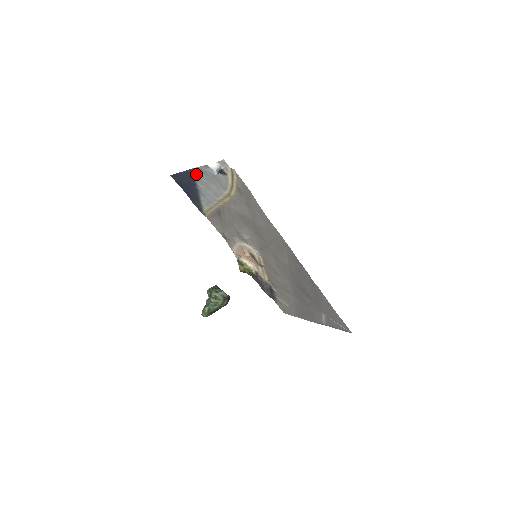
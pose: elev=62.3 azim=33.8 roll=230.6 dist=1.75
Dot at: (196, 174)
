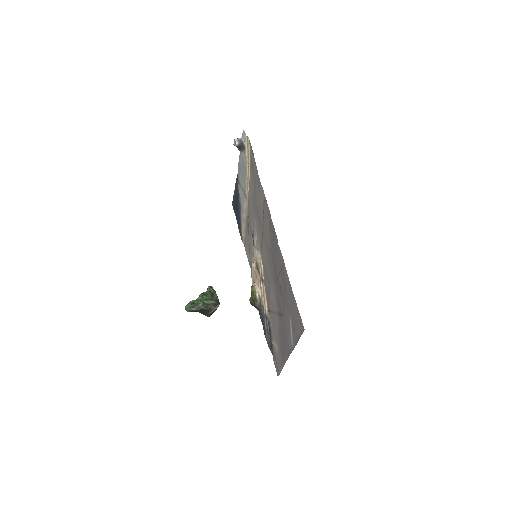
Dot at: (238, 178)
